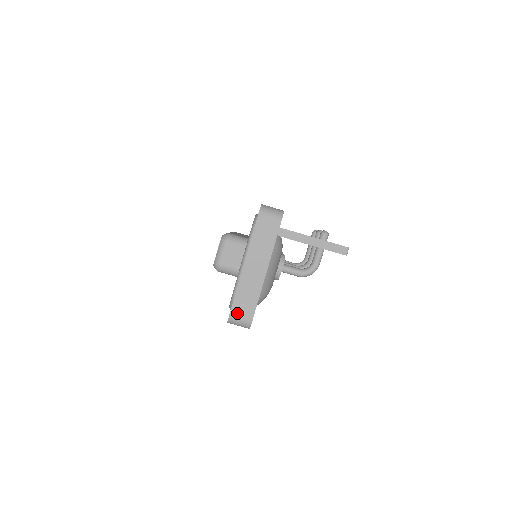
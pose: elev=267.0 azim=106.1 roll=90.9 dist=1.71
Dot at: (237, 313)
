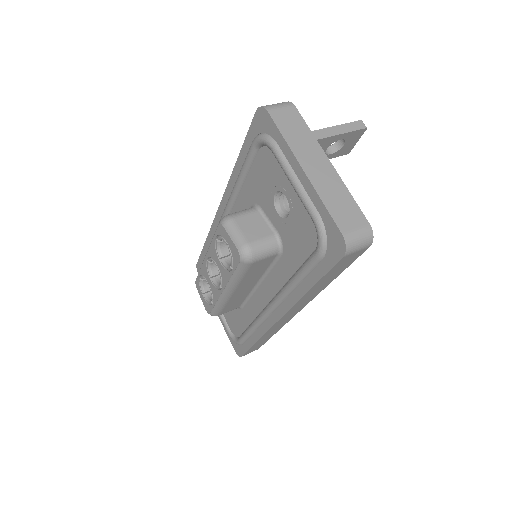
Dot at: (348, 227)
